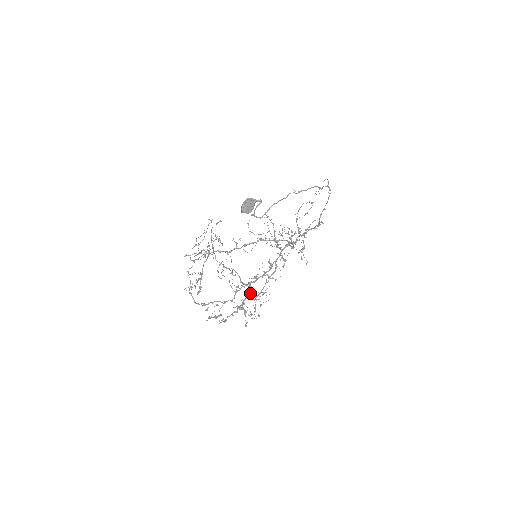
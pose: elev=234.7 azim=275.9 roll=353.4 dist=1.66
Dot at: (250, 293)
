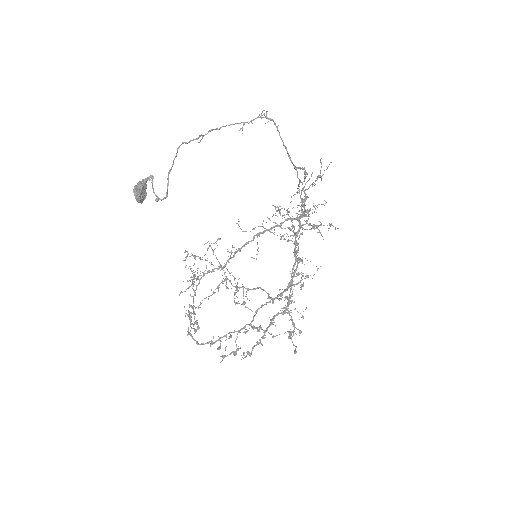
Dot at: occluded
